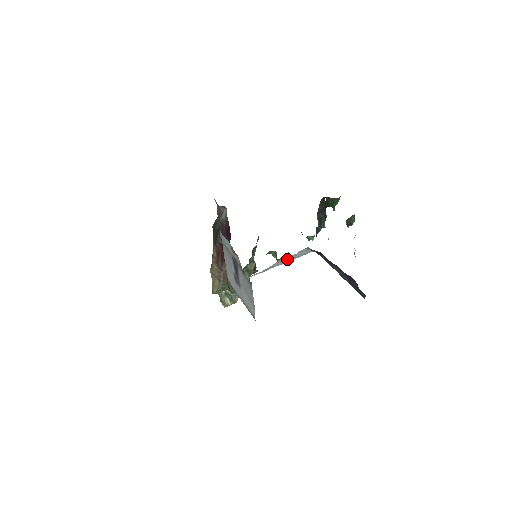
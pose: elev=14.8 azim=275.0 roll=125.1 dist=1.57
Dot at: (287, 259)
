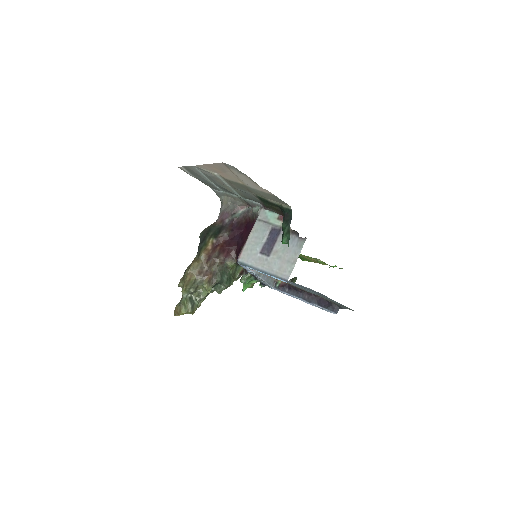
Dot at: (266, 277)
